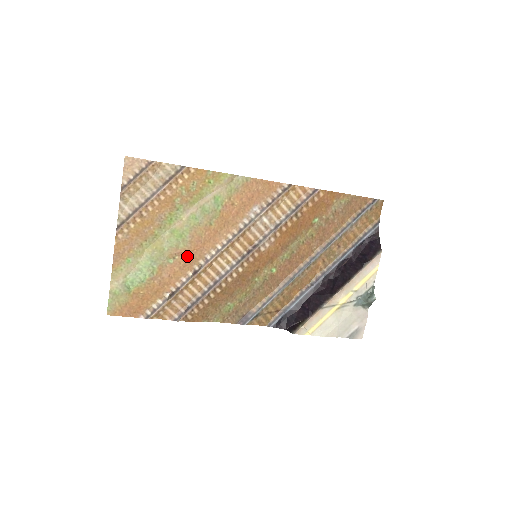
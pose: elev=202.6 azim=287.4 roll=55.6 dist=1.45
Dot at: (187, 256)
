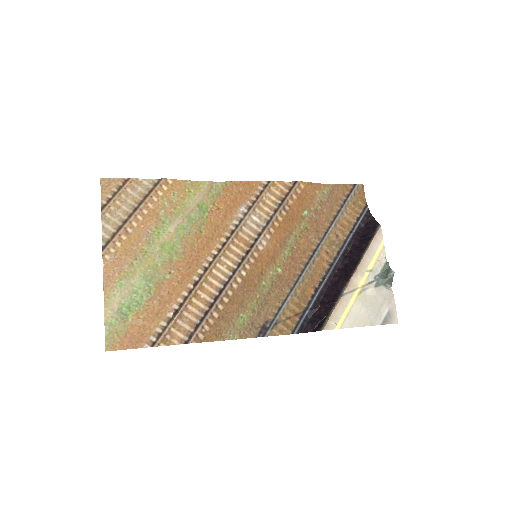
Dot at: (183, 268)
